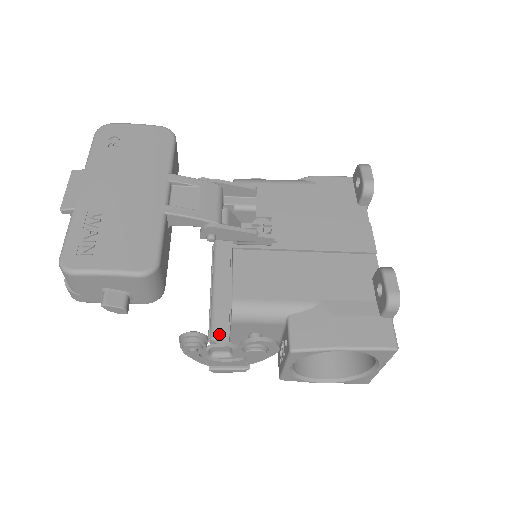
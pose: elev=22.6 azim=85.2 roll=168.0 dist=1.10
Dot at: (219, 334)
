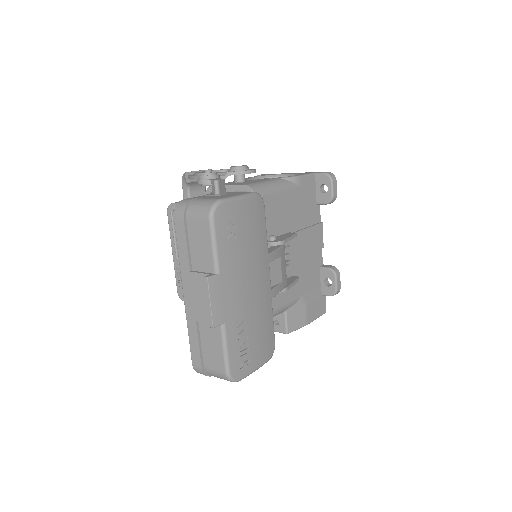
Dot at: occluded
